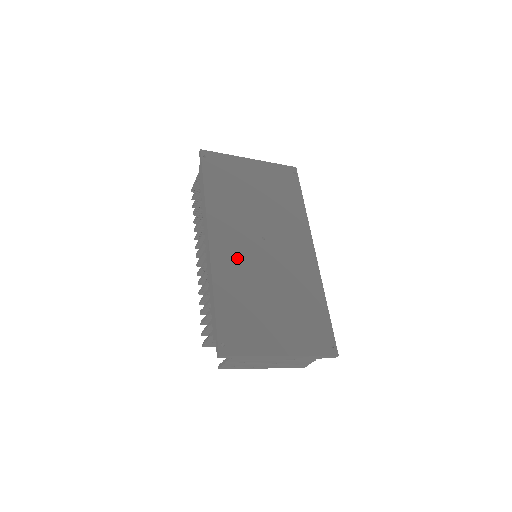
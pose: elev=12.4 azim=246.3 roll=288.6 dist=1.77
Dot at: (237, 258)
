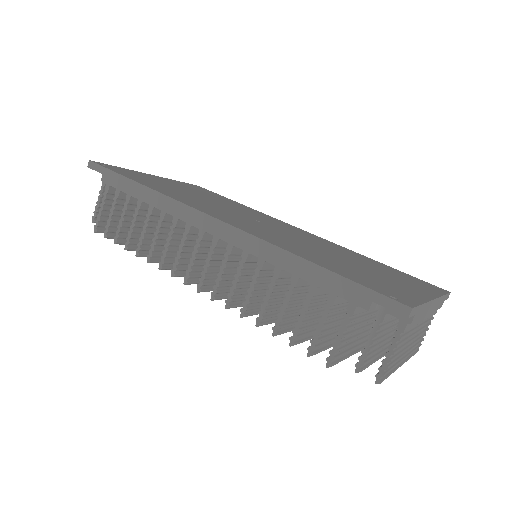
Dot at: (265, 232)
